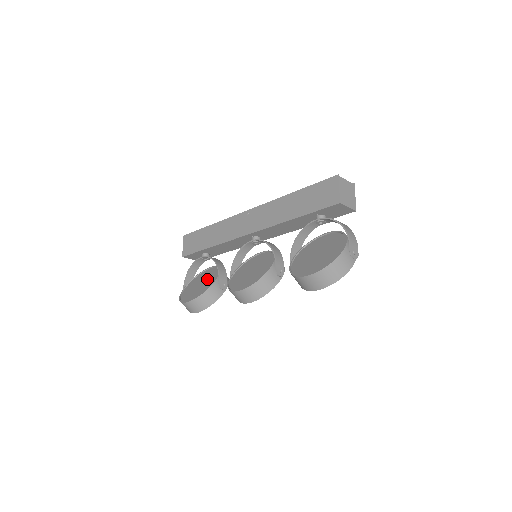
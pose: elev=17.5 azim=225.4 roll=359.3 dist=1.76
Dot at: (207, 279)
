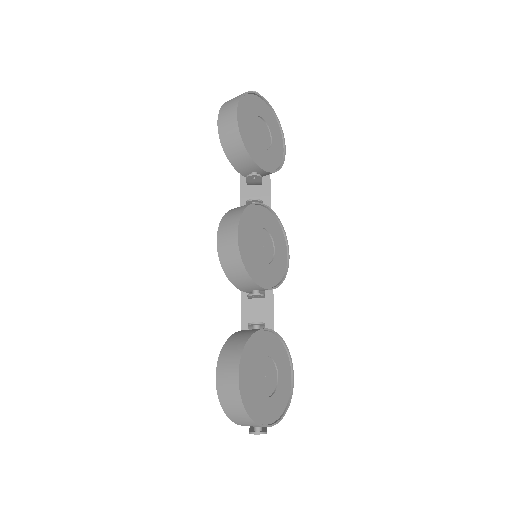
Dot at: occluded
